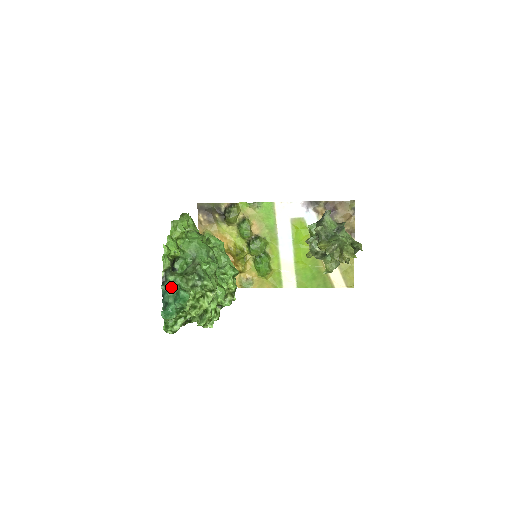
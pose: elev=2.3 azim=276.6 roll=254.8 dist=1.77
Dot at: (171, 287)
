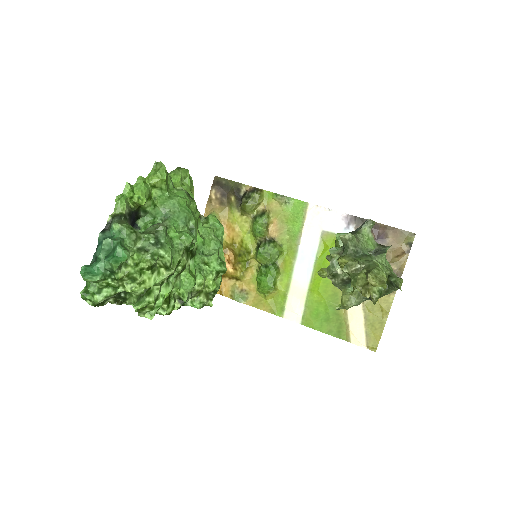
Dot at: (110, 238)
